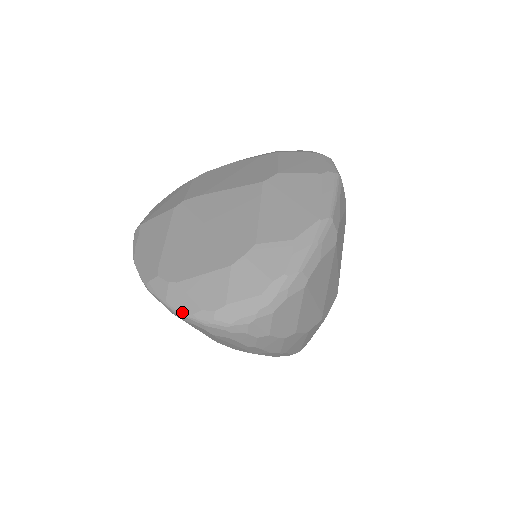
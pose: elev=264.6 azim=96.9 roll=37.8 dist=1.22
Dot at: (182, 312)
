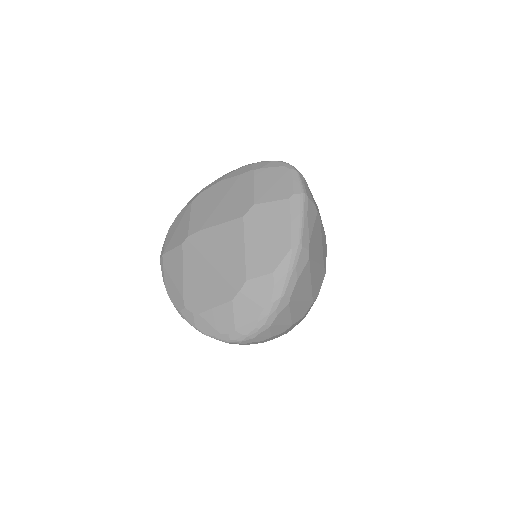
Dot at: (208, 335)
